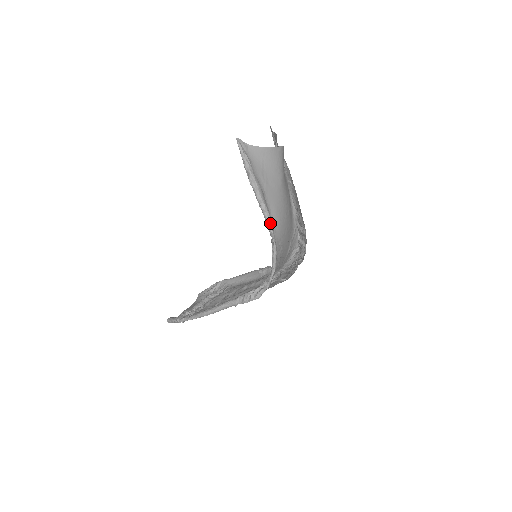
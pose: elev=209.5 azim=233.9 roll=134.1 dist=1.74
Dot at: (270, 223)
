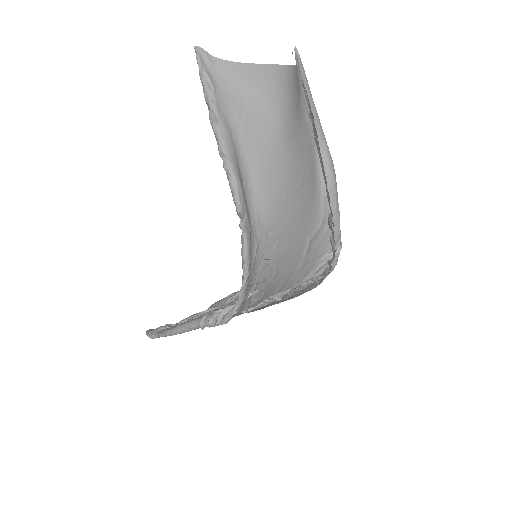
Dot at: (236, 194)
